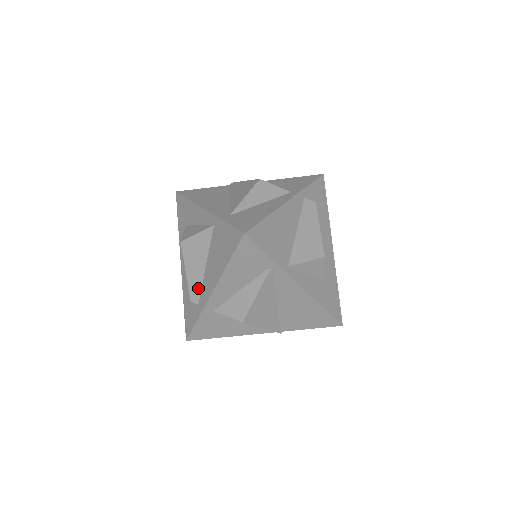
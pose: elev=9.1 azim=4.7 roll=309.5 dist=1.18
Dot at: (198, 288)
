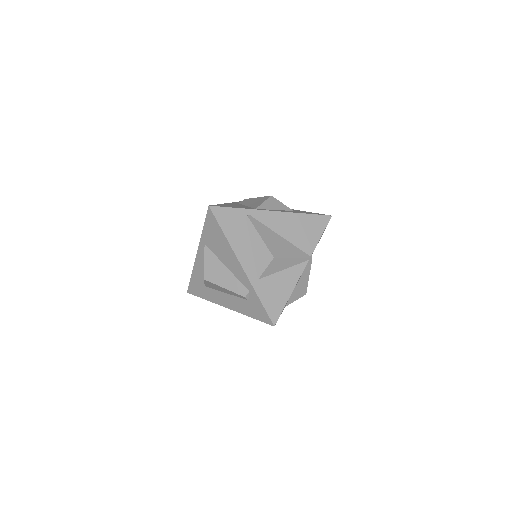
Dot at: (238, 284)
